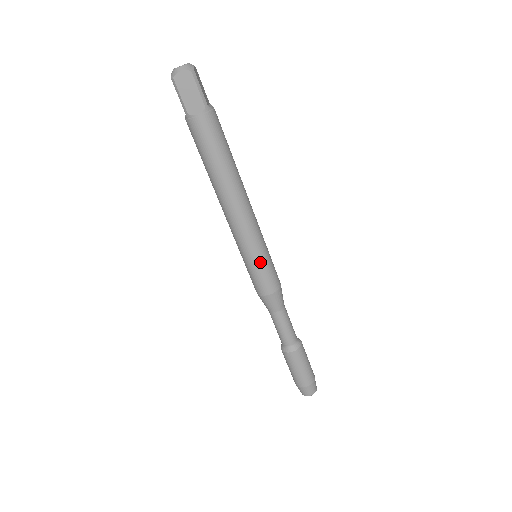
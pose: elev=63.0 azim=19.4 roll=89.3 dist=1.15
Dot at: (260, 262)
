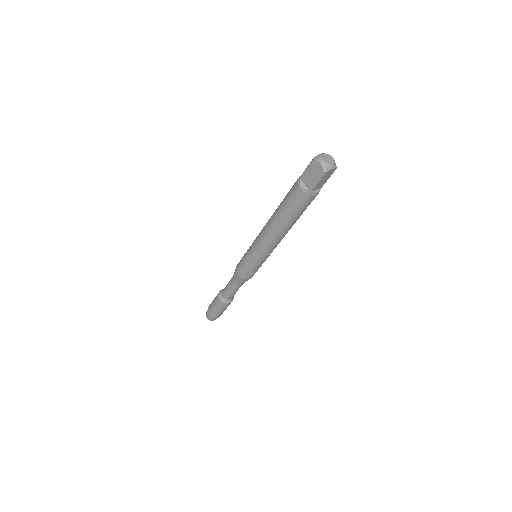
Dot at: occluded
